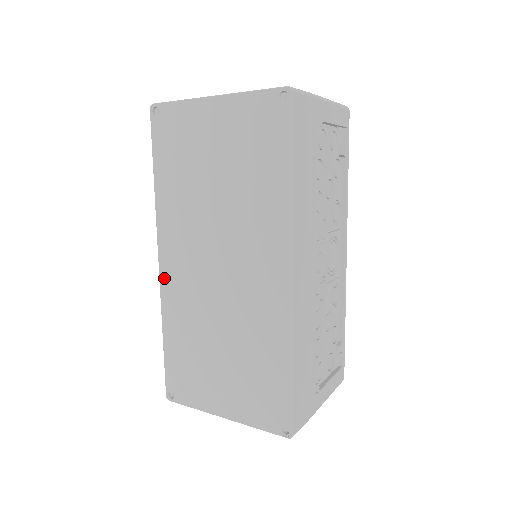
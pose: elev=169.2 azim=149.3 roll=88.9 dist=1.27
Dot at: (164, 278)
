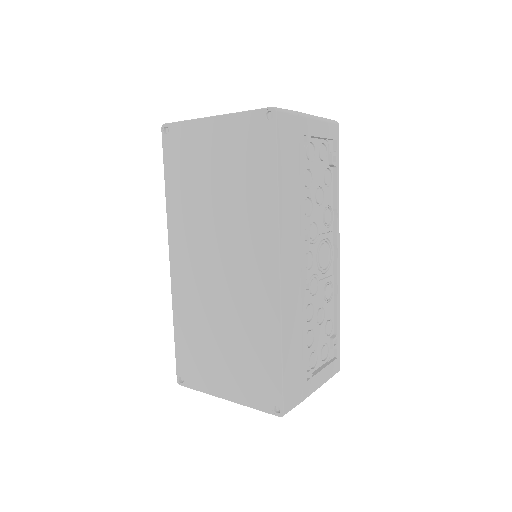
Dot at: (174, 275)
